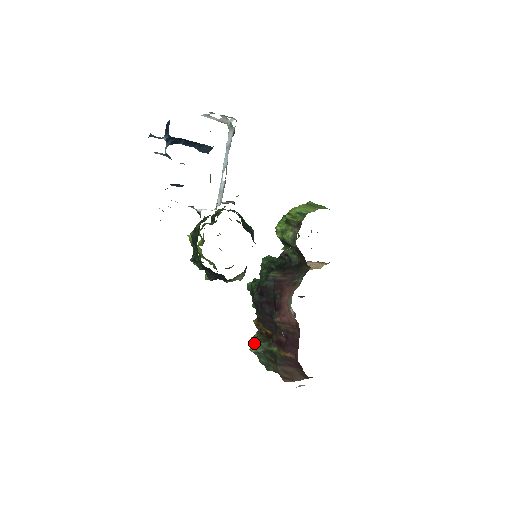
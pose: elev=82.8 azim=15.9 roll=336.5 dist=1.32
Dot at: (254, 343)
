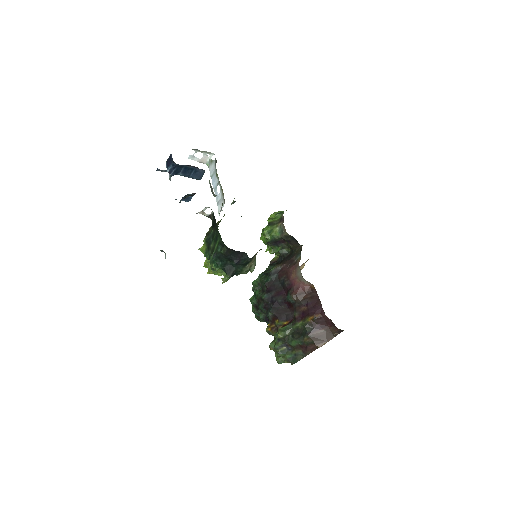
Dot at: (280, 330)
